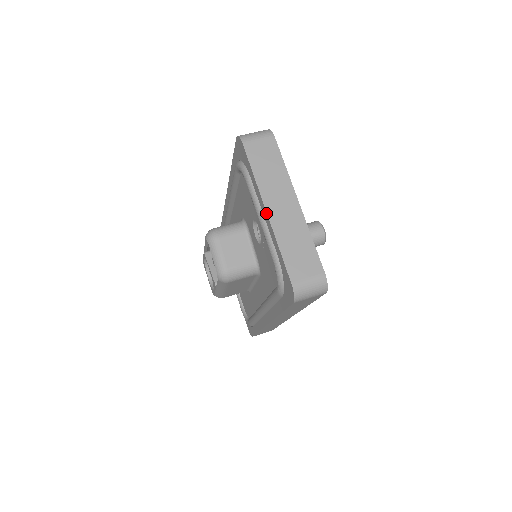
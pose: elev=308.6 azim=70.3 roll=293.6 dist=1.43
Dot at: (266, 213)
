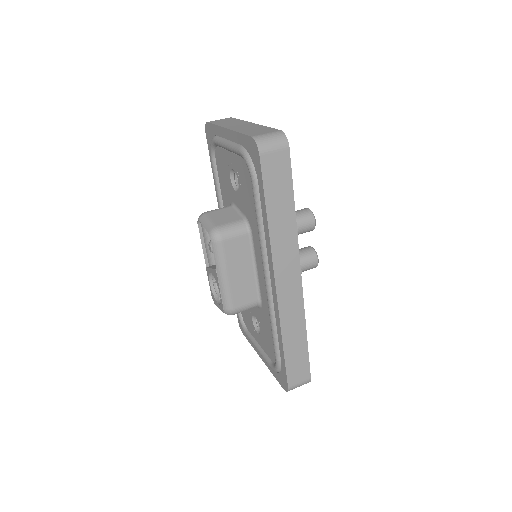
Dot at: (227, 130)
